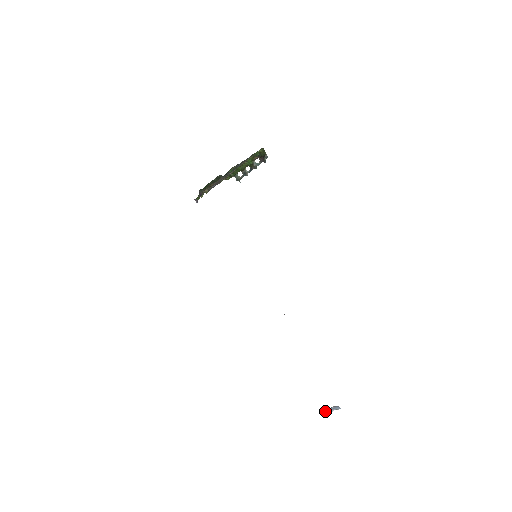
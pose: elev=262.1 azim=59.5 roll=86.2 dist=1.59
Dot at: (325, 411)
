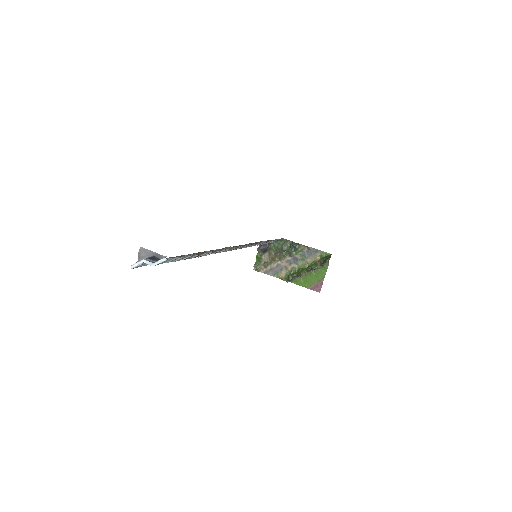
Dot at: (144, 260)
